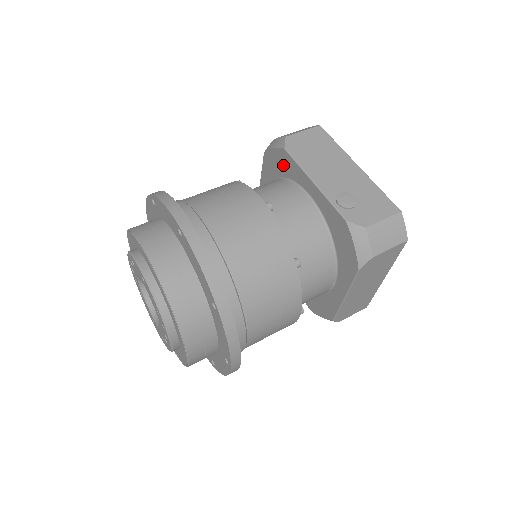
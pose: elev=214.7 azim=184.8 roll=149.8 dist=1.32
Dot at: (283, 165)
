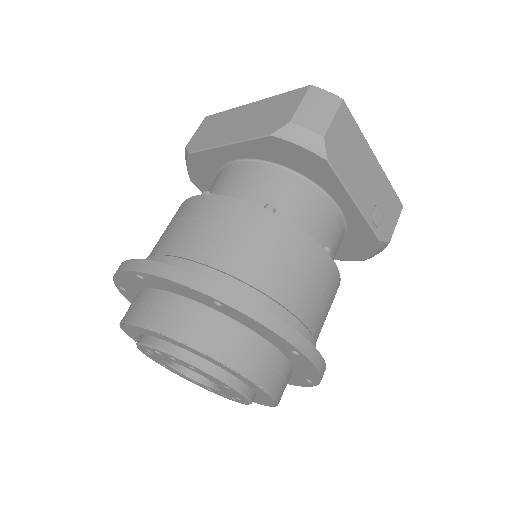
Dot at: (308, 167)
